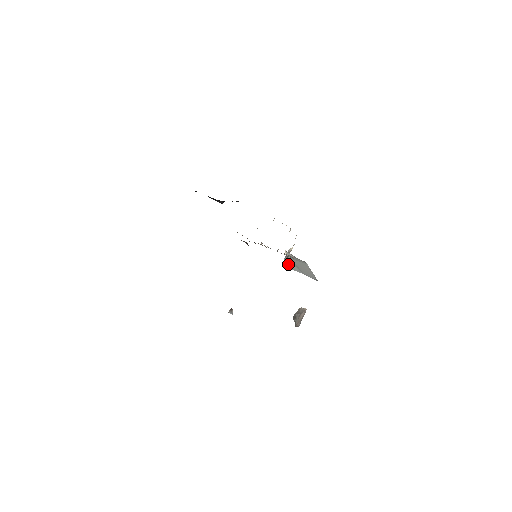
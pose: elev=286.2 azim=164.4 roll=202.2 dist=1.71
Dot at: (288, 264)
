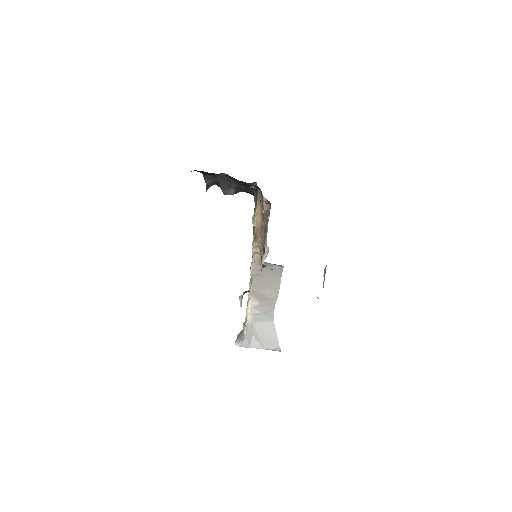
Dot at: (244, 341)
